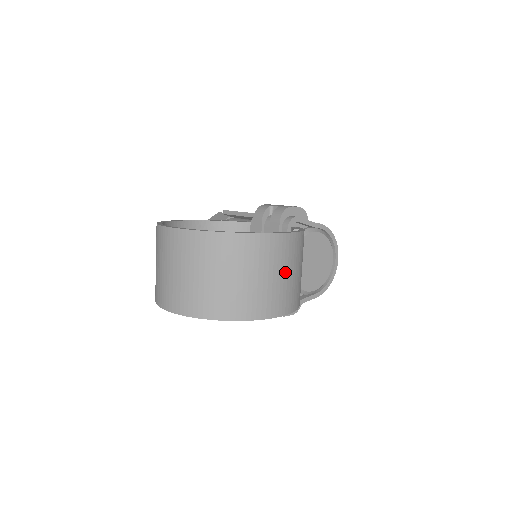
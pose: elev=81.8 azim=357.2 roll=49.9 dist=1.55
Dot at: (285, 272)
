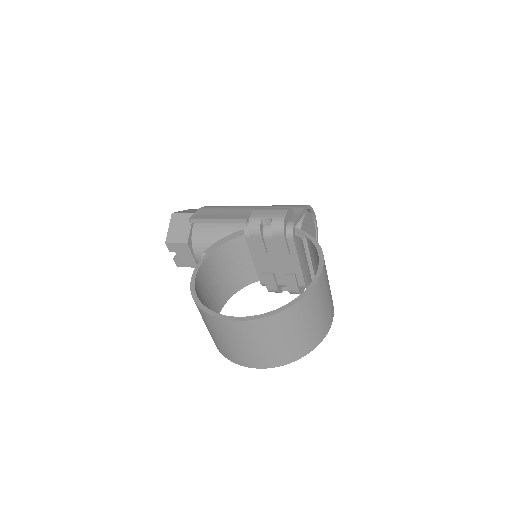
Dot at: (328, 290)
